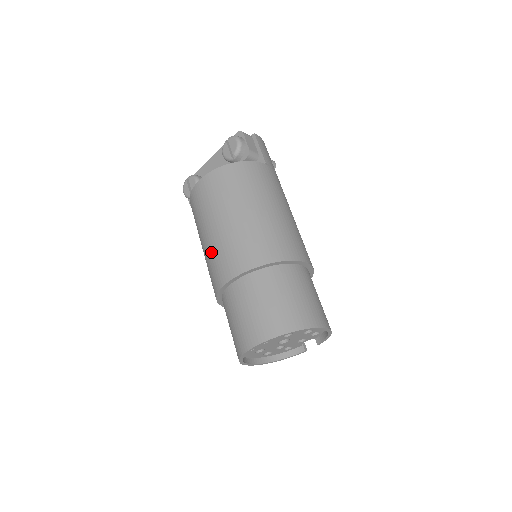
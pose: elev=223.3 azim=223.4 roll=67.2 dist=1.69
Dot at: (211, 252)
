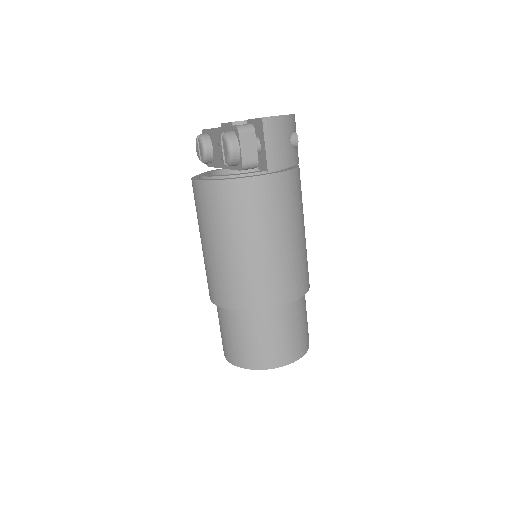
Dot at: occluded
